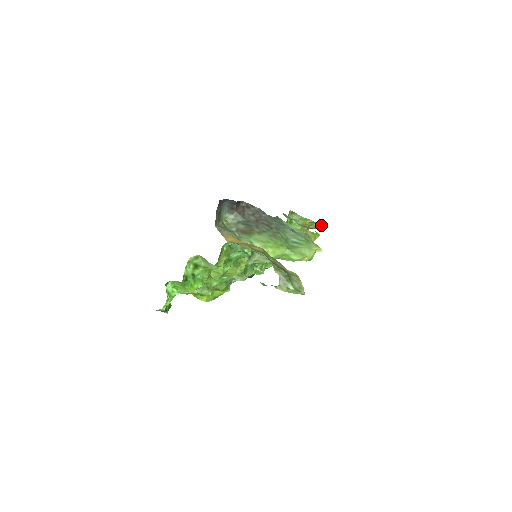
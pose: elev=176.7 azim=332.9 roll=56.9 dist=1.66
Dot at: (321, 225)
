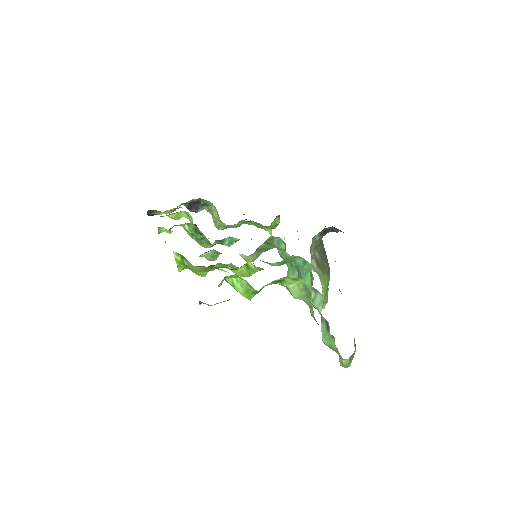
Dot at: (270, 231)
